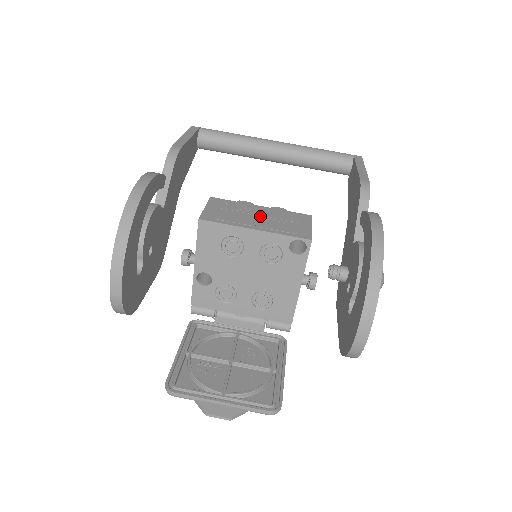
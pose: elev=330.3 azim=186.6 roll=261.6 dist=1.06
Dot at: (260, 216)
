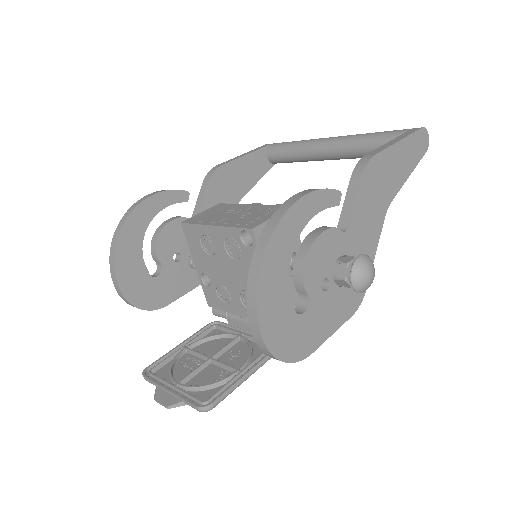
Dot at: (236, 213)
